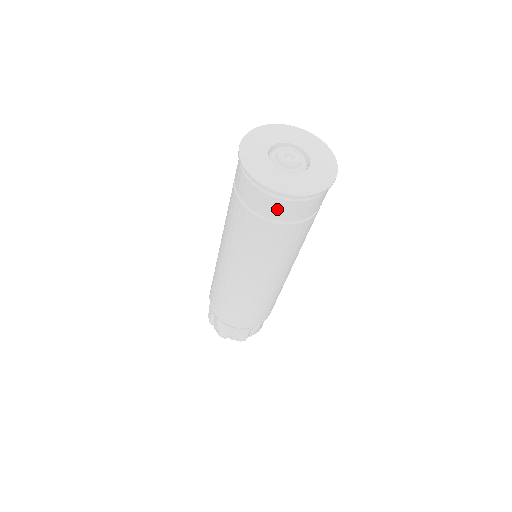
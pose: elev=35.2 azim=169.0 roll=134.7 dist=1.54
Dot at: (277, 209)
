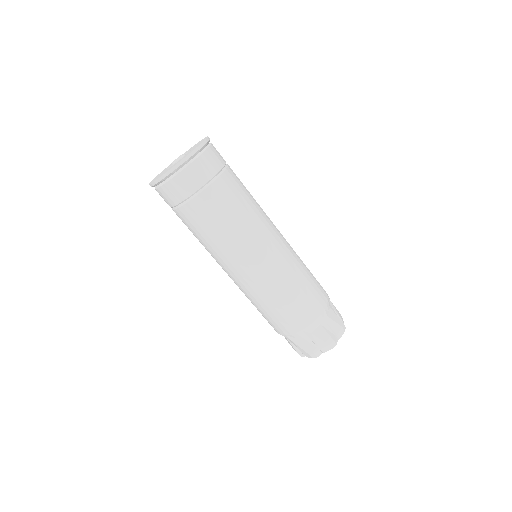
Dot at: (183, 185)
